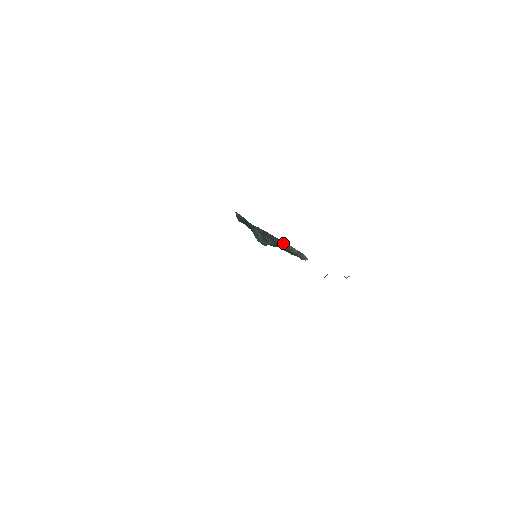
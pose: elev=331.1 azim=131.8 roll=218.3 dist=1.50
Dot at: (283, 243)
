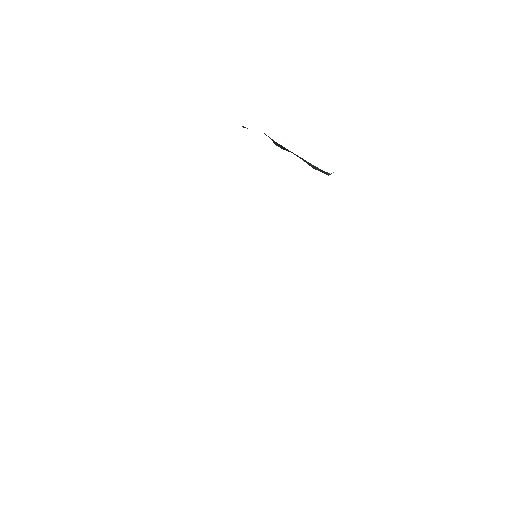
Dot at: (303, 159)
